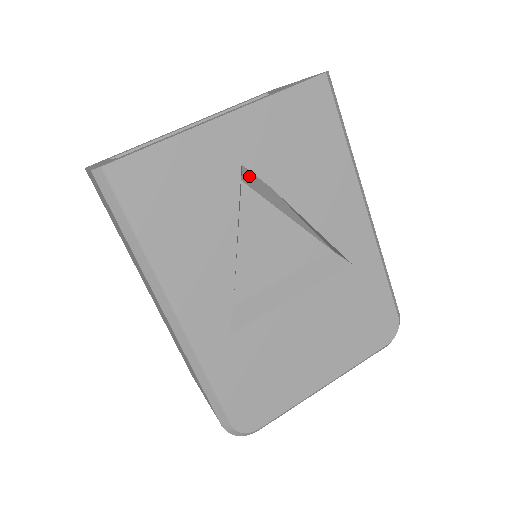
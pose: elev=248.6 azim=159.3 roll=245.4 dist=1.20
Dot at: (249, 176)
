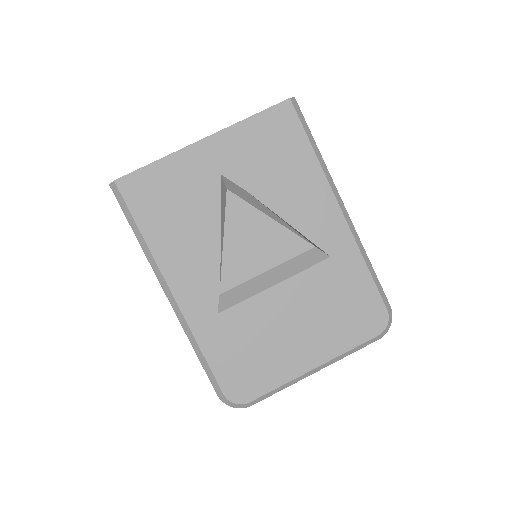
Dot at: (230, 184)
